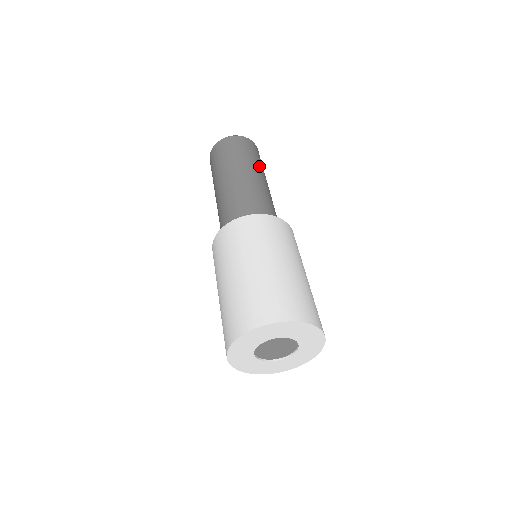
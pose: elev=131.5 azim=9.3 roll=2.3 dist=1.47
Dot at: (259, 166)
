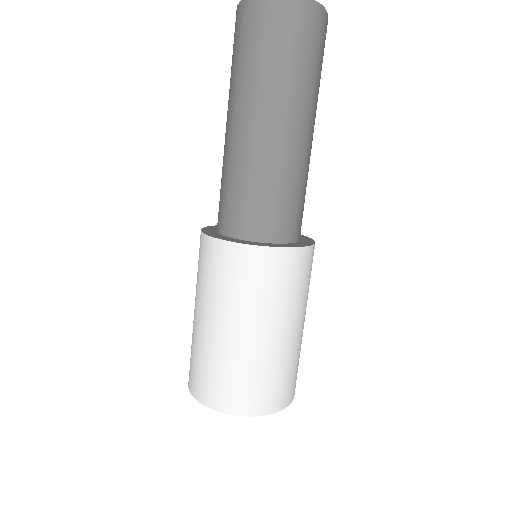
Dot at: (315, 93)
